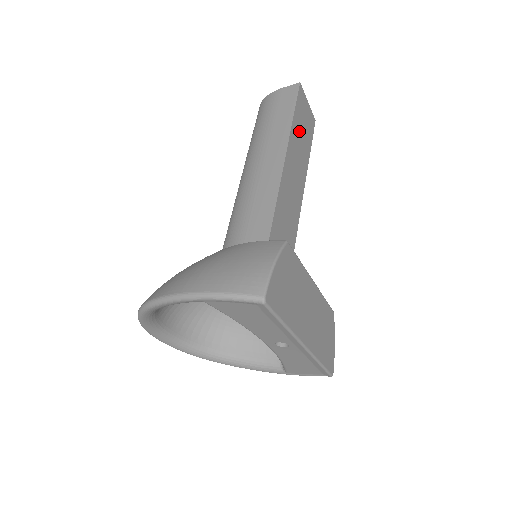
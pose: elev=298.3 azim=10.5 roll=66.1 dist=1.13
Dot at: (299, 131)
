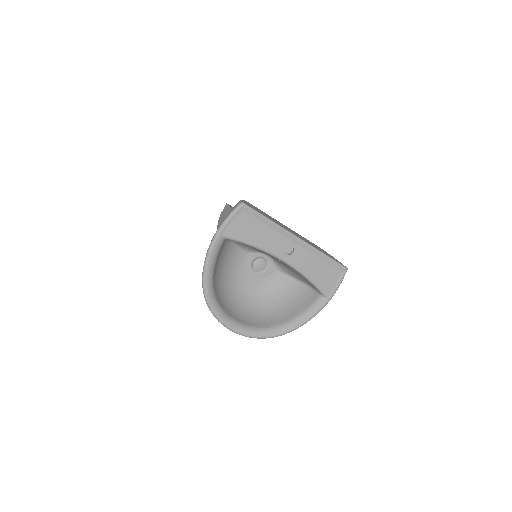
Dot at: occluded
